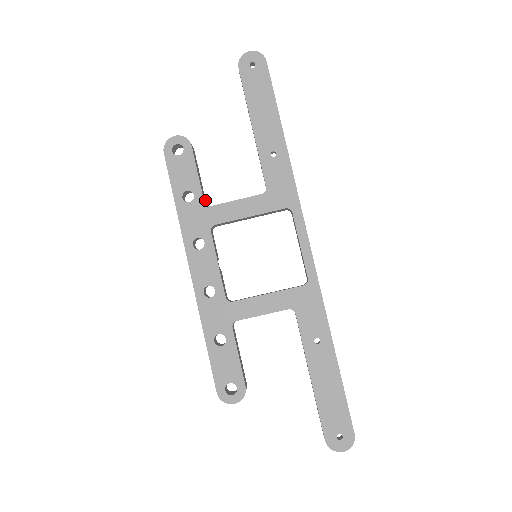
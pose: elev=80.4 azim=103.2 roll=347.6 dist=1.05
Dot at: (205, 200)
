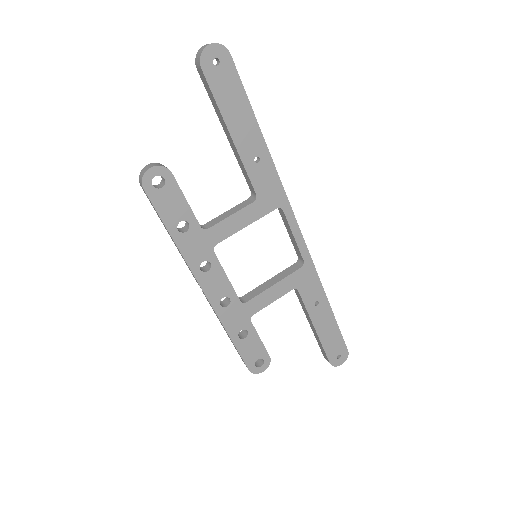
Dot at: occluded
